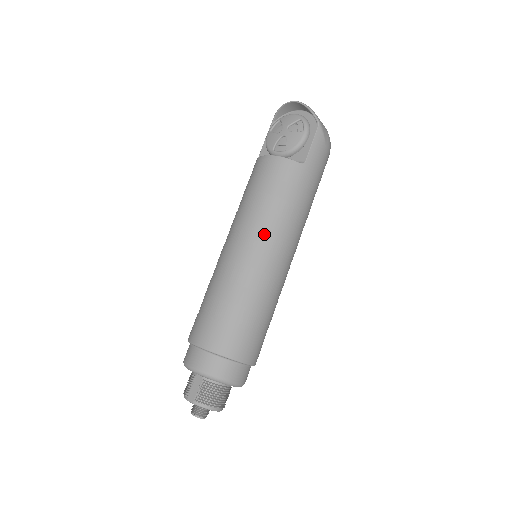
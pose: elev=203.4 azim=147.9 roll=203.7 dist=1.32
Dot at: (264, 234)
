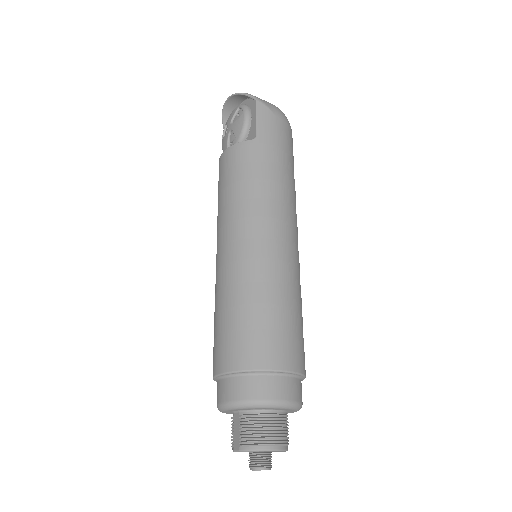
Dot at: (241, 221)
